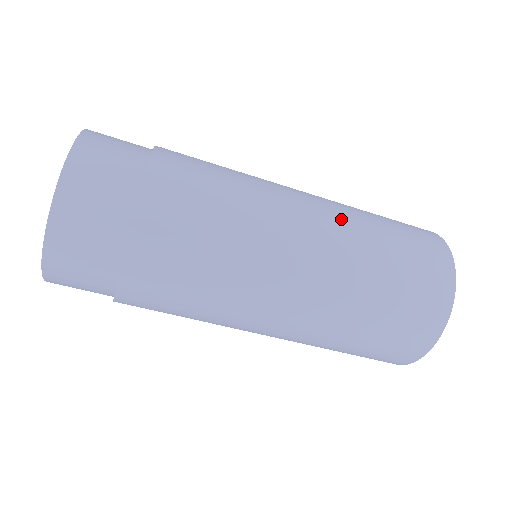
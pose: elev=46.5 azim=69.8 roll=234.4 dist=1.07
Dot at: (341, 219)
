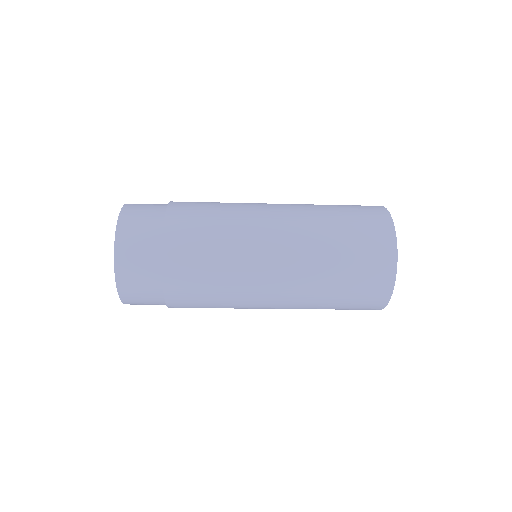
Dot at: (303, 239)
